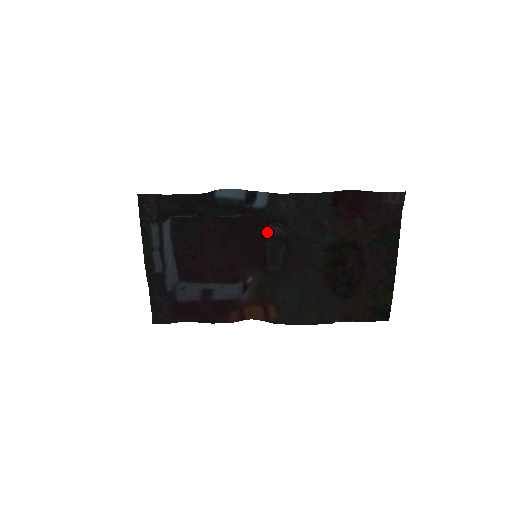
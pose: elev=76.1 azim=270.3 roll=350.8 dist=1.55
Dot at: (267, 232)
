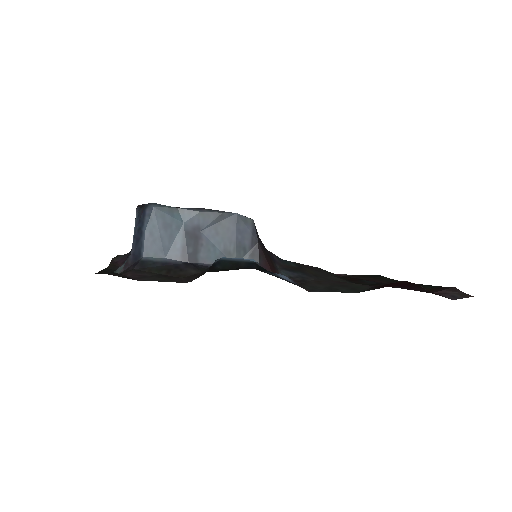
Dot at: (277, 270)
